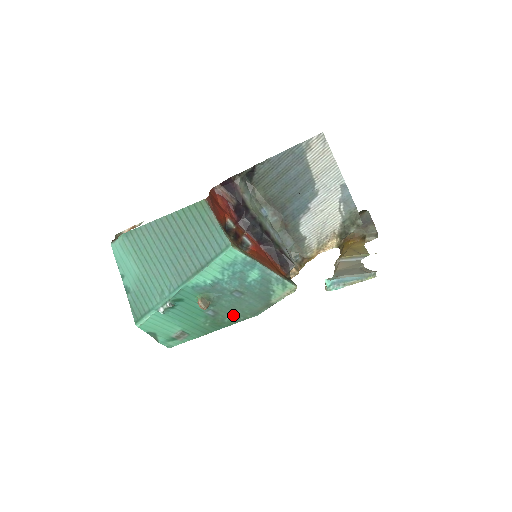
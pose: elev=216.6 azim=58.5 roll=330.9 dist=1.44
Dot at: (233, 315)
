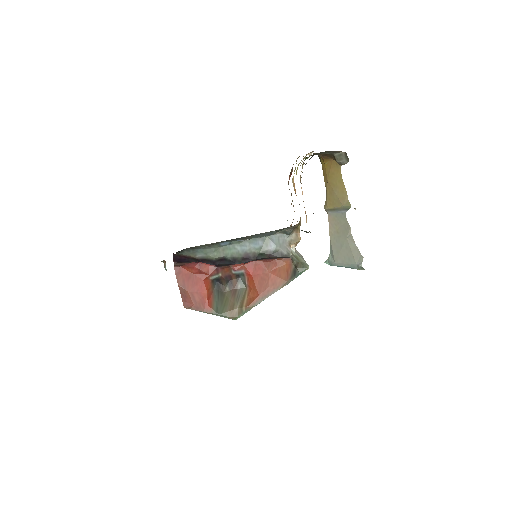
Dot at: occluded
